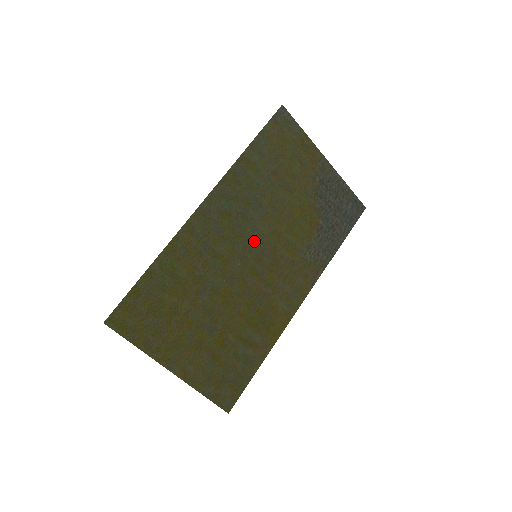
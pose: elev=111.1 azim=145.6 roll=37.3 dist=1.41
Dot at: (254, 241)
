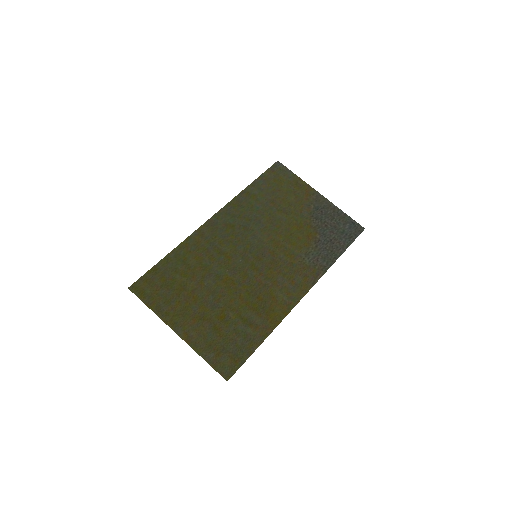
Dot at: (254, 245)
